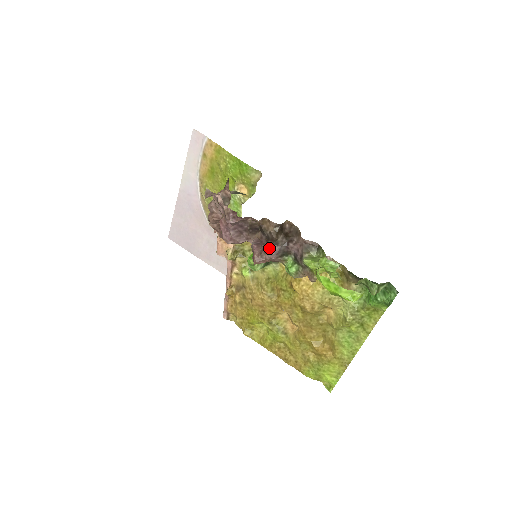
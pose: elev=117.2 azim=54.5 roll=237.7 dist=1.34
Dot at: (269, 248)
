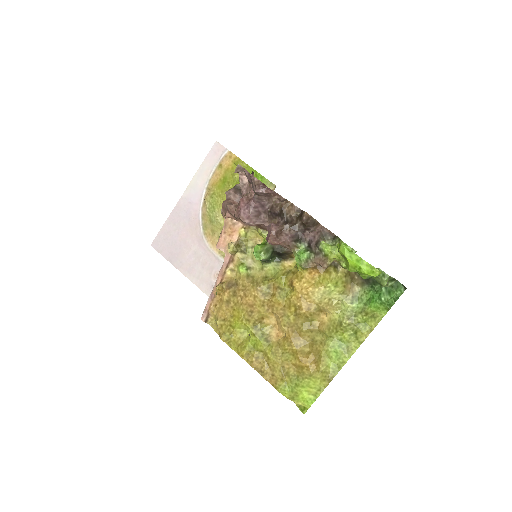
Dot at: (286, 230)
